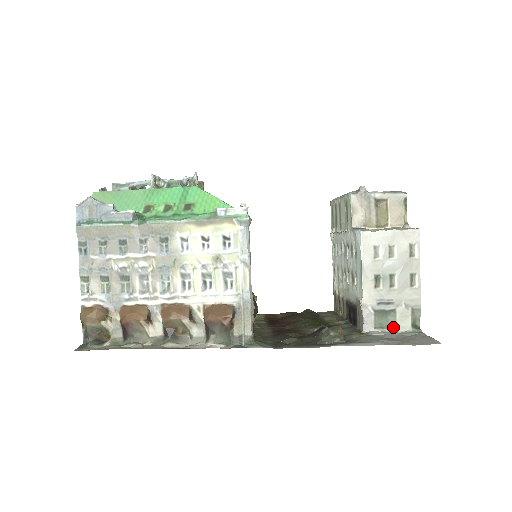
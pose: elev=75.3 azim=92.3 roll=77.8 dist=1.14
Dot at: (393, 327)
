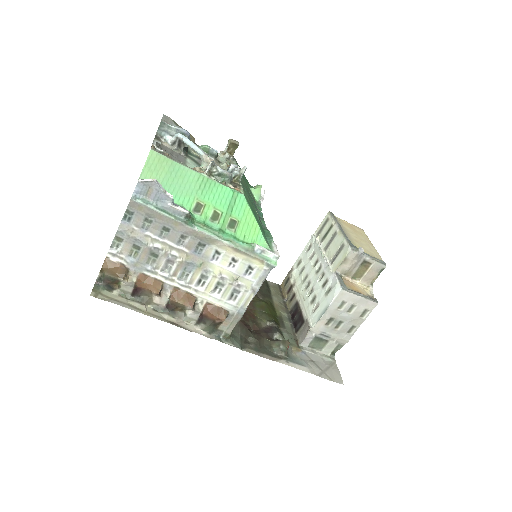
Dot at: (320, 349)
